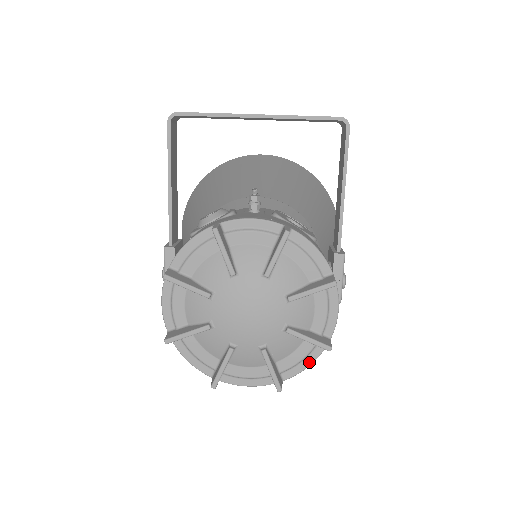
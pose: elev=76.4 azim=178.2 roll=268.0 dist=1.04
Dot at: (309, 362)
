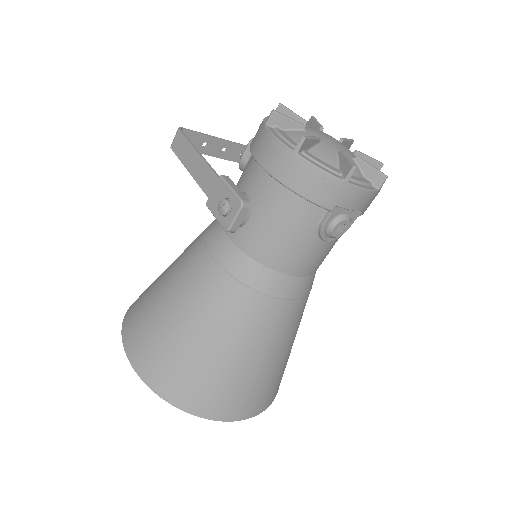
Dot at: occluded
